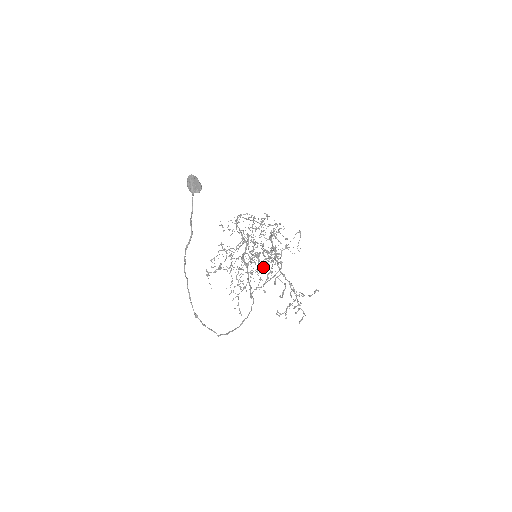
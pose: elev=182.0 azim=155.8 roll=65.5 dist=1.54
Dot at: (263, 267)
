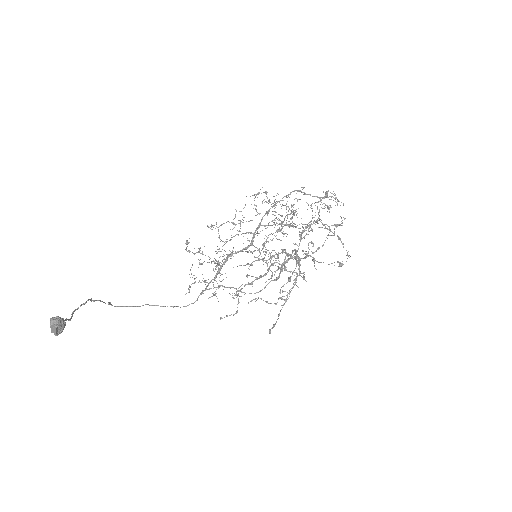
Dot at: occluded
